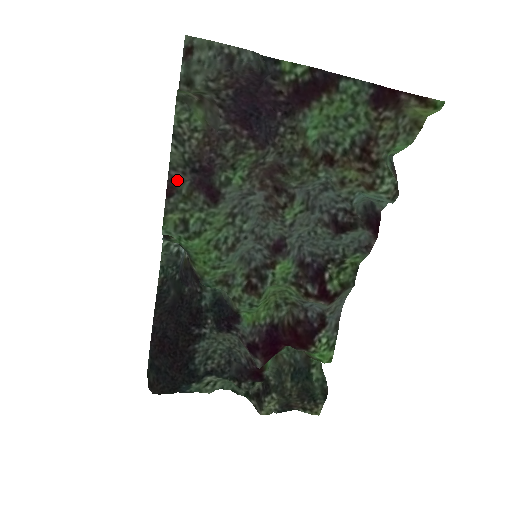
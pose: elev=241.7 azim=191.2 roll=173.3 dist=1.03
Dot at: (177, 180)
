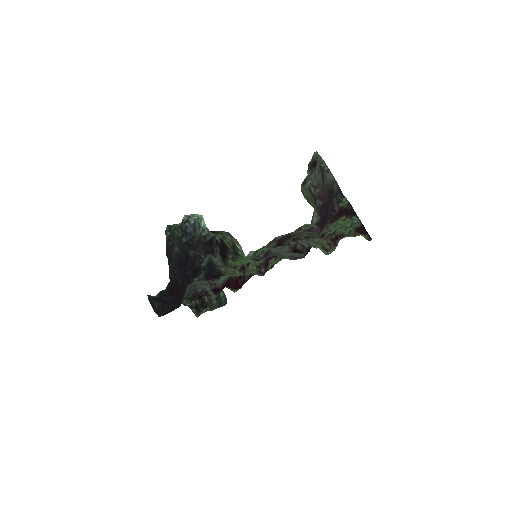
Dot at: (276, 239)
